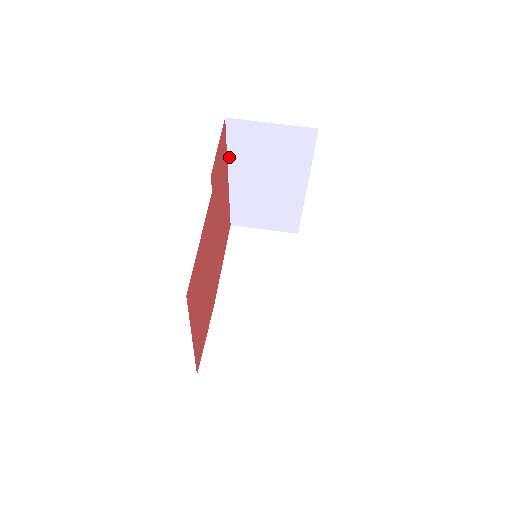
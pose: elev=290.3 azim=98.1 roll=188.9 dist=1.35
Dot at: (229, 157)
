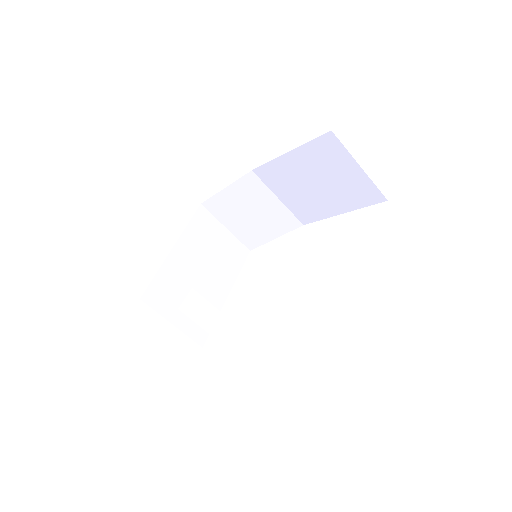
Dot at: occluded
